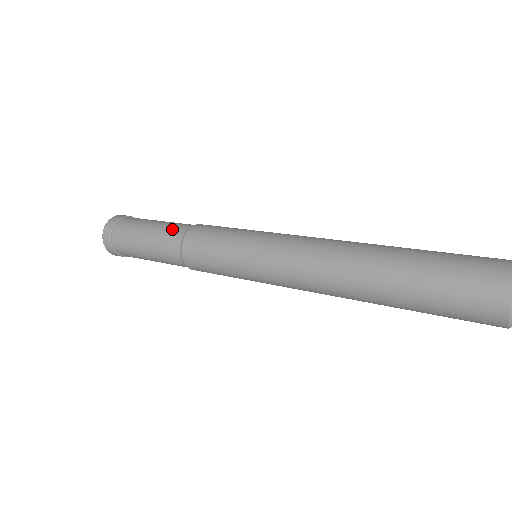
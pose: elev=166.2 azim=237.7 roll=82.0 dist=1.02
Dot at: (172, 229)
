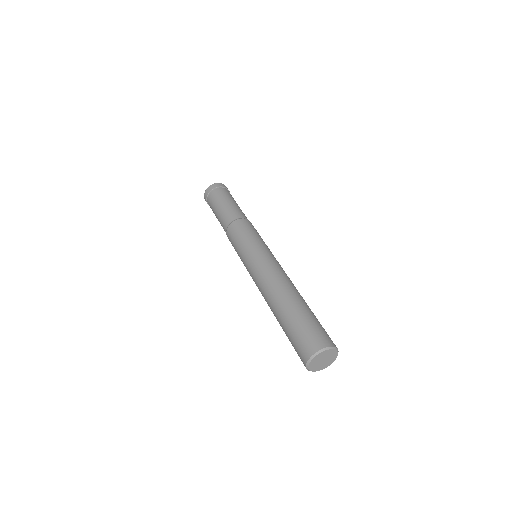
Dot at: (226, 218)
